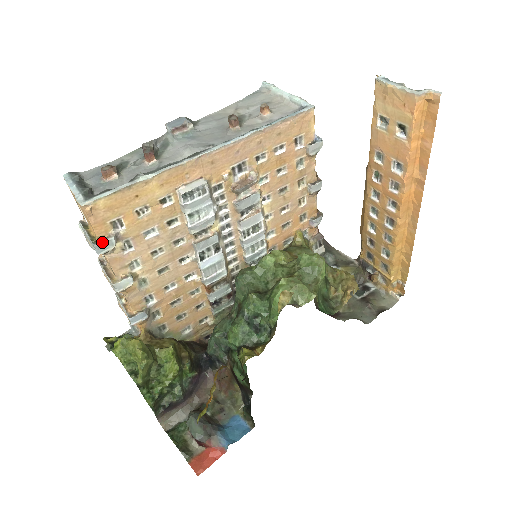
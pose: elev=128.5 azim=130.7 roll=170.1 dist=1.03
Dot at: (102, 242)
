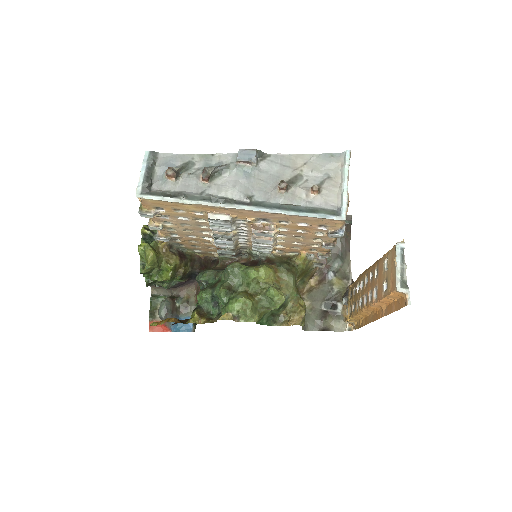
Dot at: (144, 214)
